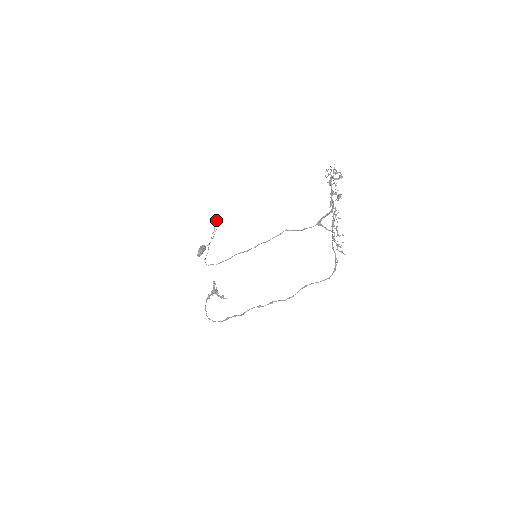
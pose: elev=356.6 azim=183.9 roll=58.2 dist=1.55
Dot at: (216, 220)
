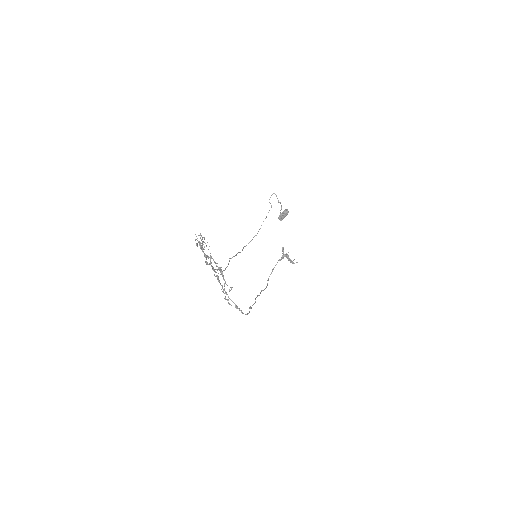
Dot at: (276, 196)
